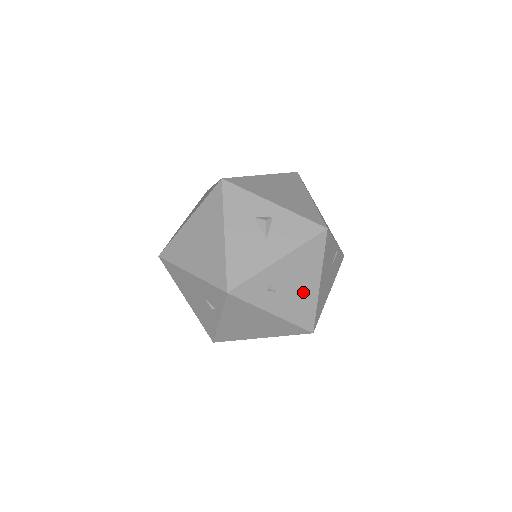
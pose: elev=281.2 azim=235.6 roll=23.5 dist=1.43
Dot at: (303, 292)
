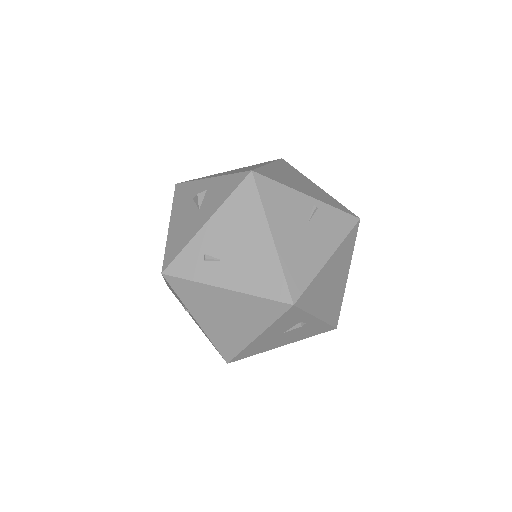
Dot at: (254, 253)
